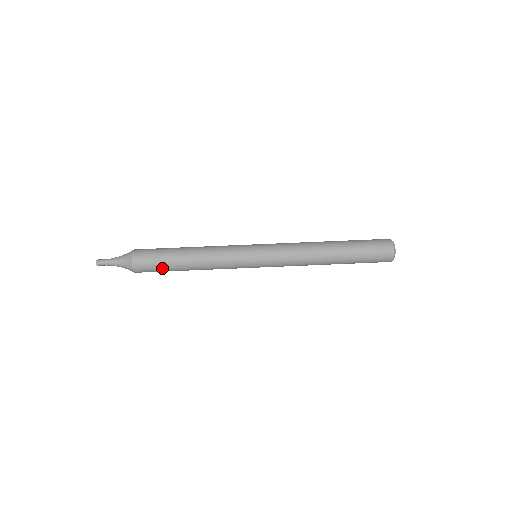
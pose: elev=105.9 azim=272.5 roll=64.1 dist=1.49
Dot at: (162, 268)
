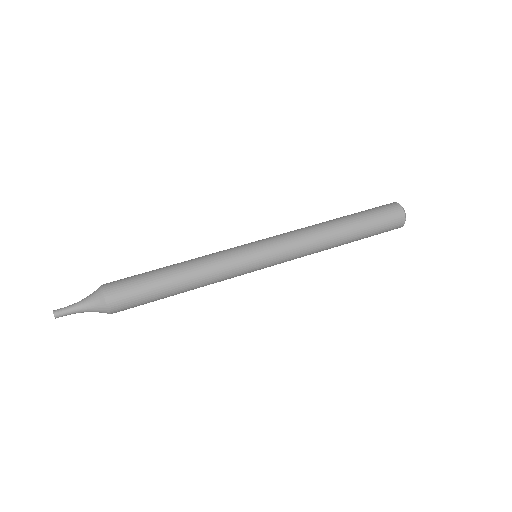
Dot at: (145, 295)
